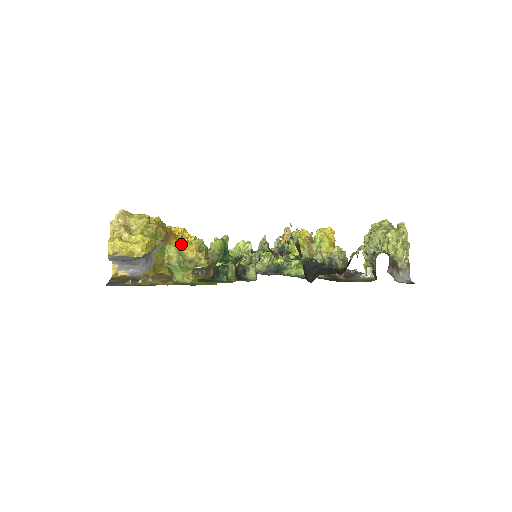
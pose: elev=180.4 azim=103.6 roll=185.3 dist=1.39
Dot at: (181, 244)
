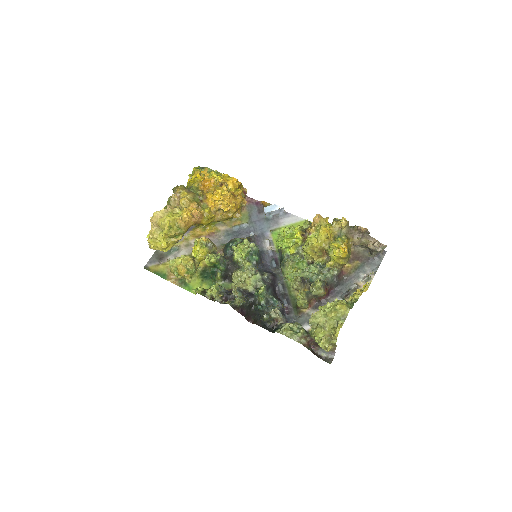
Dot at: (176, 266)
